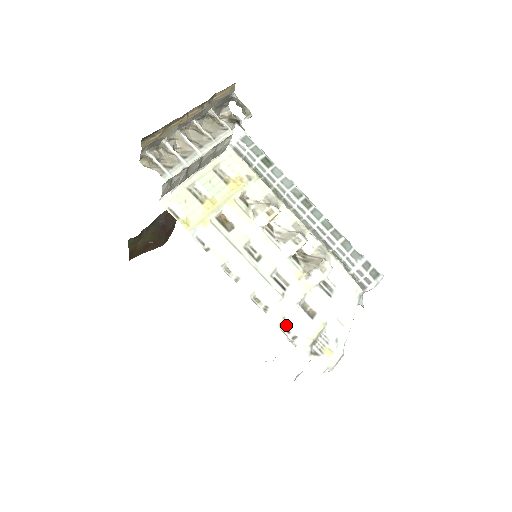
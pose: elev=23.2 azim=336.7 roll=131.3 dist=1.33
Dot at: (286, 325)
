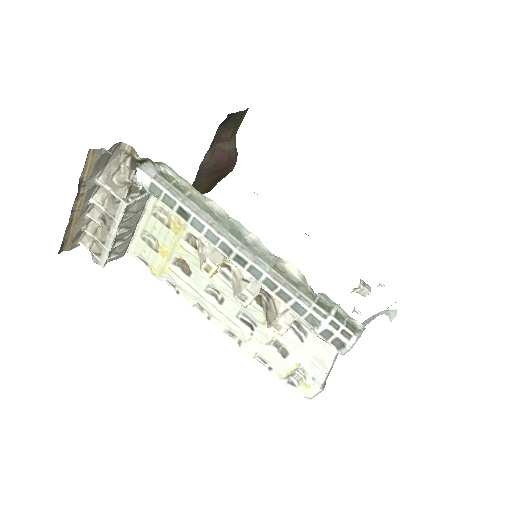
Dot at: (261, 357)
